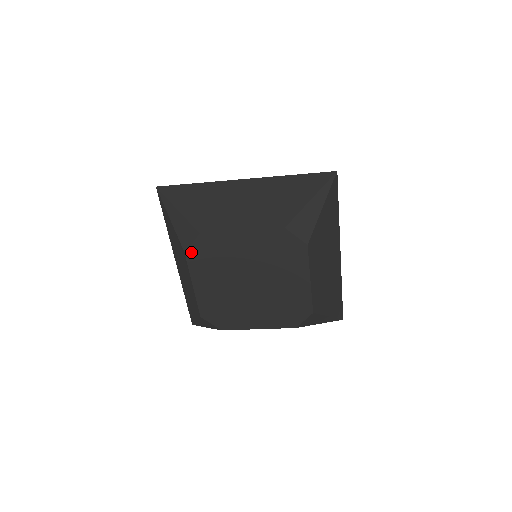
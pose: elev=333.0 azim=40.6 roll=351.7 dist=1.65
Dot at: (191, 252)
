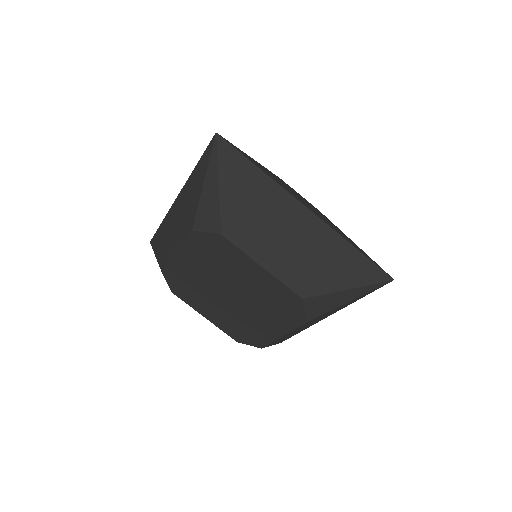
Dot at: (199, 236)
